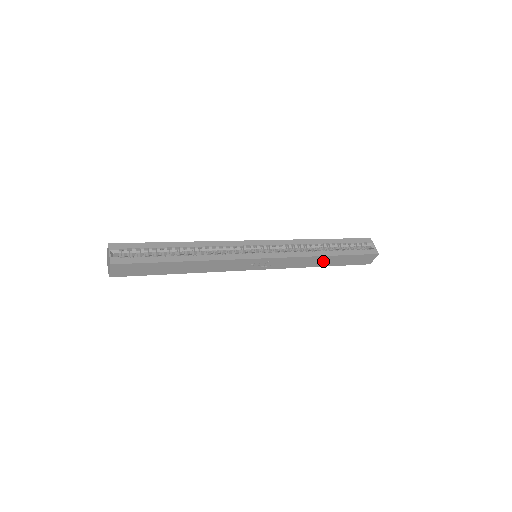
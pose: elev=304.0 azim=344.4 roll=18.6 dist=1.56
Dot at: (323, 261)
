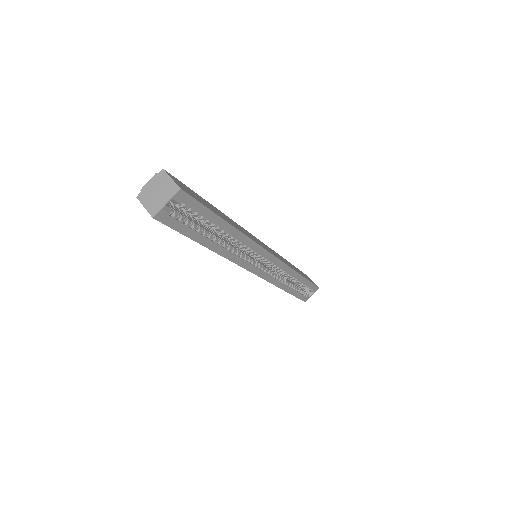
Dot at: occluded
